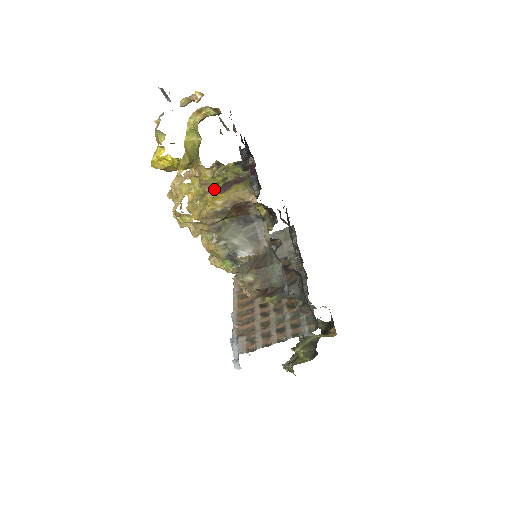
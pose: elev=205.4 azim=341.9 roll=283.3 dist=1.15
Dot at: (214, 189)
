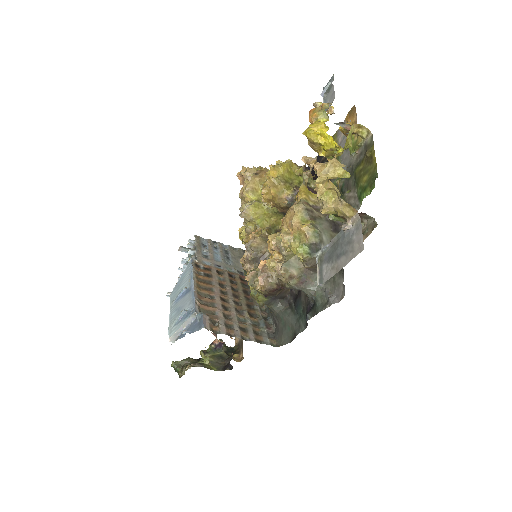
Dot at: (297, 184)
